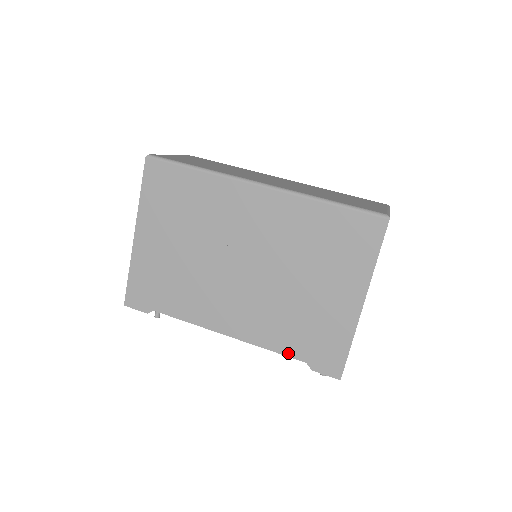
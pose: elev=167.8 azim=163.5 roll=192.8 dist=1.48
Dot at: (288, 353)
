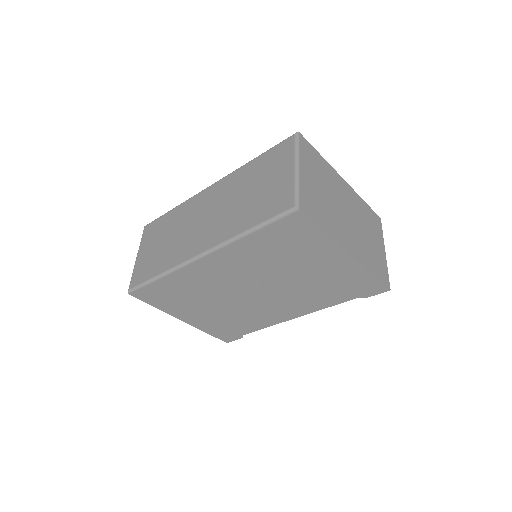
Dot at: (340, 302)
